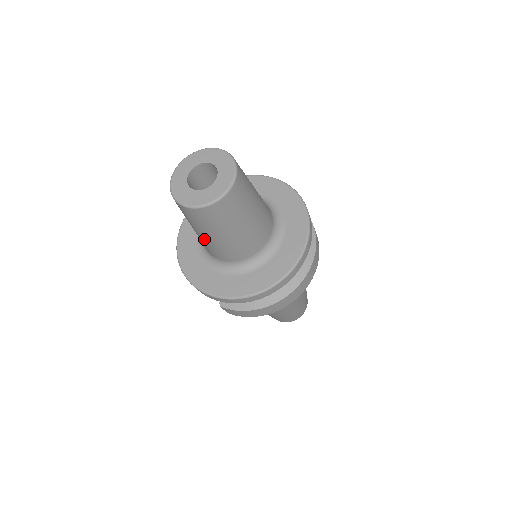
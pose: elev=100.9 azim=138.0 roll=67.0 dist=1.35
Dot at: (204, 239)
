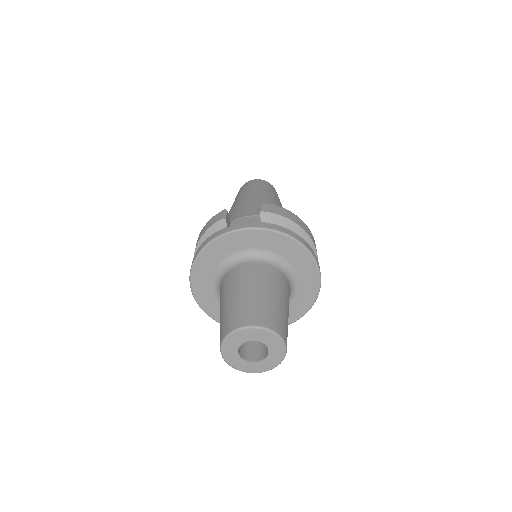
Dot at: occluded
